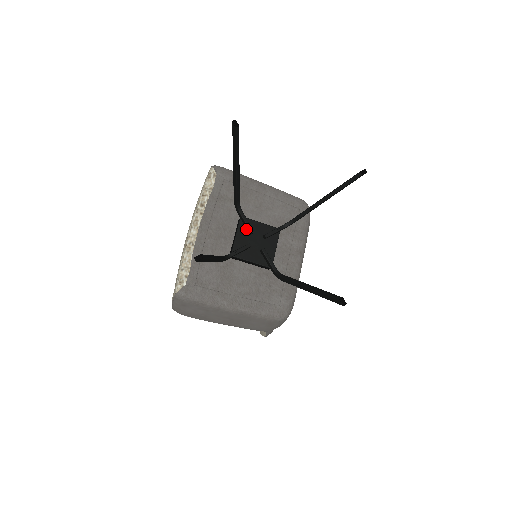
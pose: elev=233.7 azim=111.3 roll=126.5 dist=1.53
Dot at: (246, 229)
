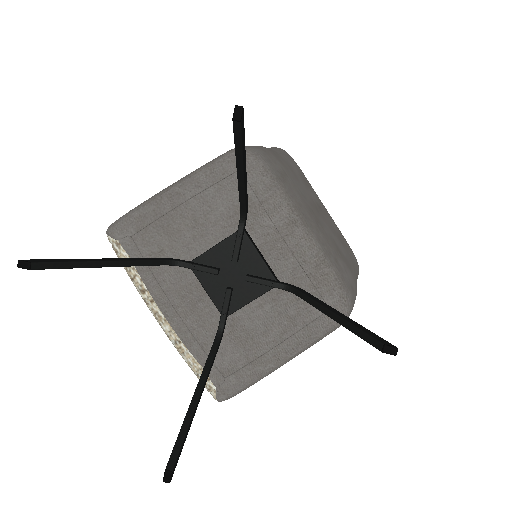
Dot at: (208, 272)
